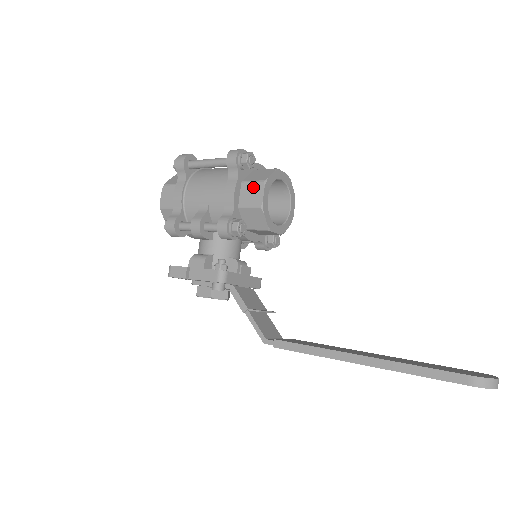
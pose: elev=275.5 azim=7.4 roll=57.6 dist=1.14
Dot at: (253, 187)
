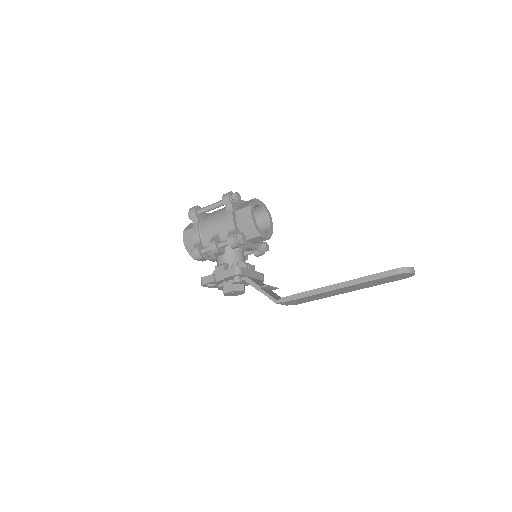
Dot at: (243, 211)
